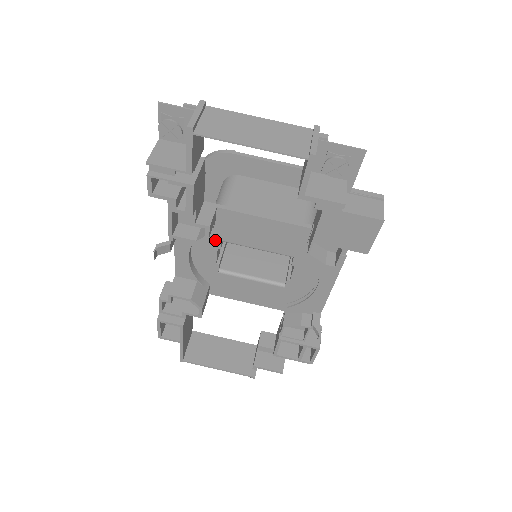
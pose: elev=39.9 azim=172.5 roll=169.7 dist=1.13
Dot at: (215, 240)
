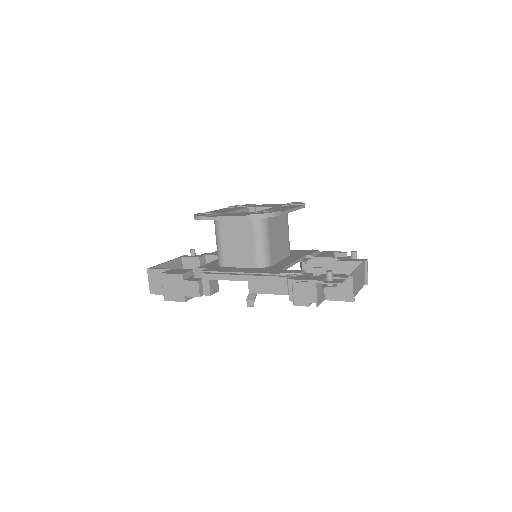
Dot at: occluded
